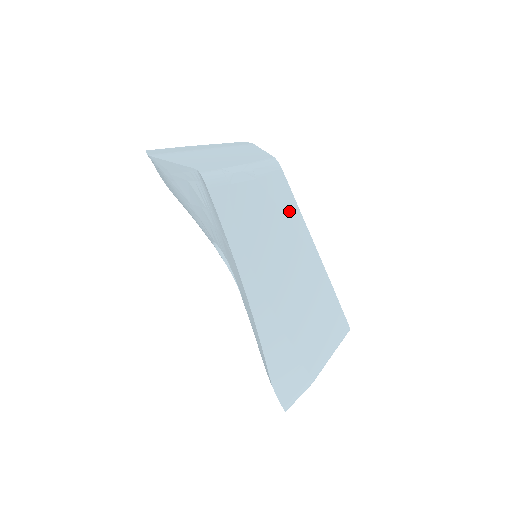
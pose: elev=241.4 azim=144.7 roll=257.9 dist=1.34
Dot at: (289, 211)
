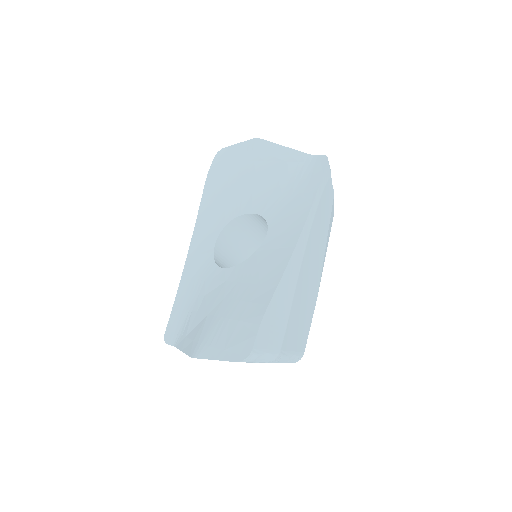
Dot at: (329, 233)
